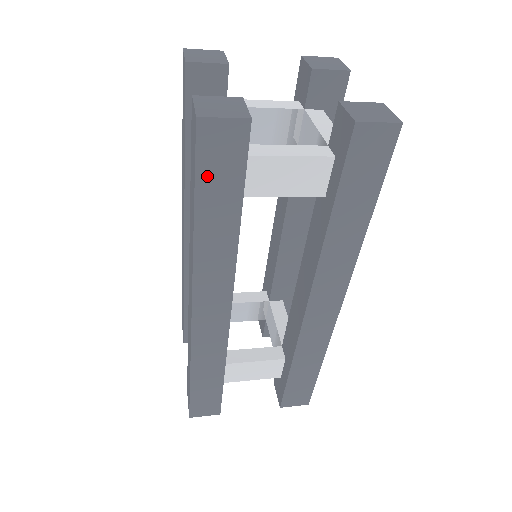
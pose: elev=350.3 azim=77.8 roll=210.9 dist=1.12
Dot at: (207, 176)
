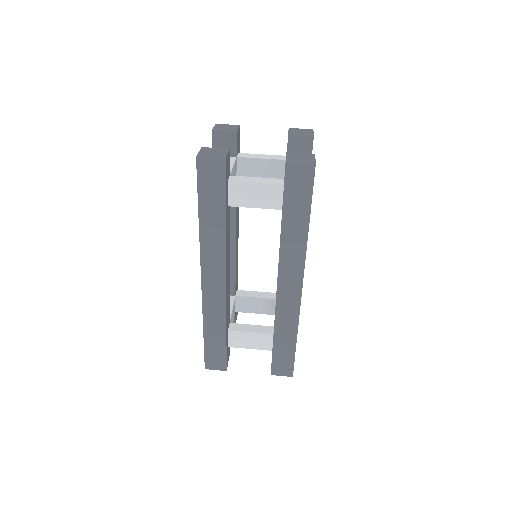
Dot at: (204, 190)
